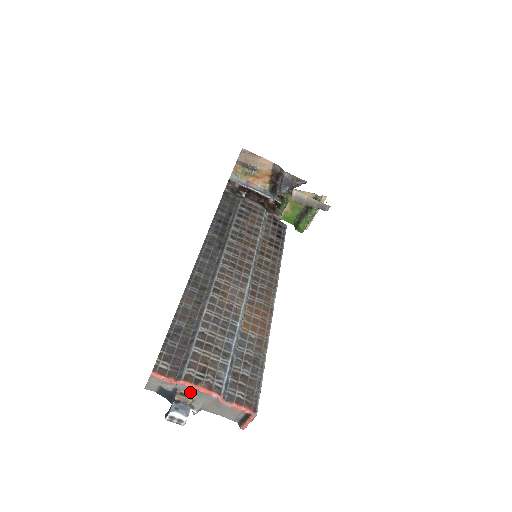
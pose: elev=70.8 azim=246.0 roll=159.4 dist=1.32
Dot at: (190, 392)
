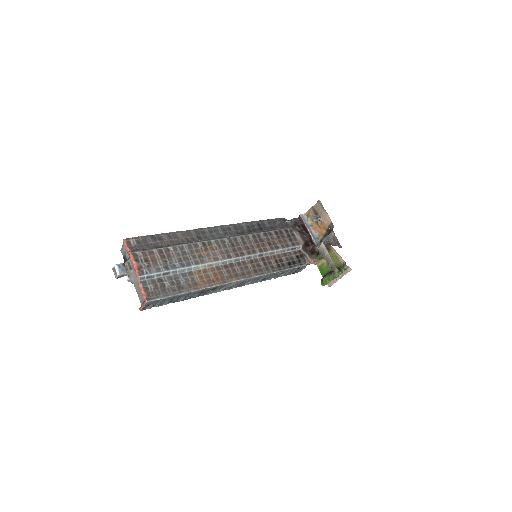
Dot at: (133, 266)
